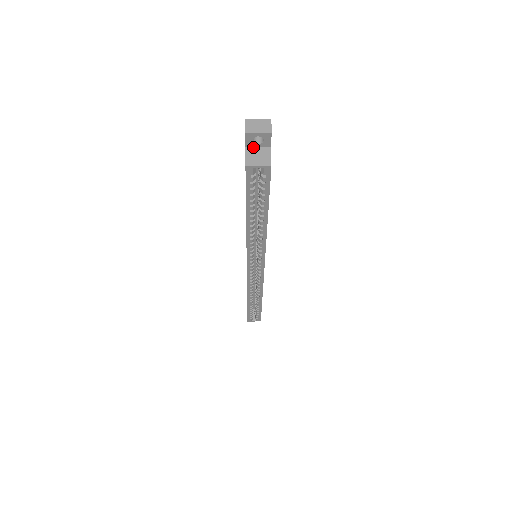
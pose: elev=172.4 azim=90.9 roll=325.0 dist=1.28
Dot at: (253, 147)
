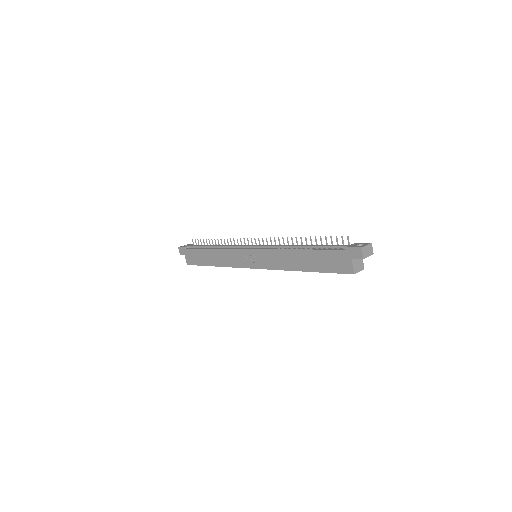
Dot at: occluded
